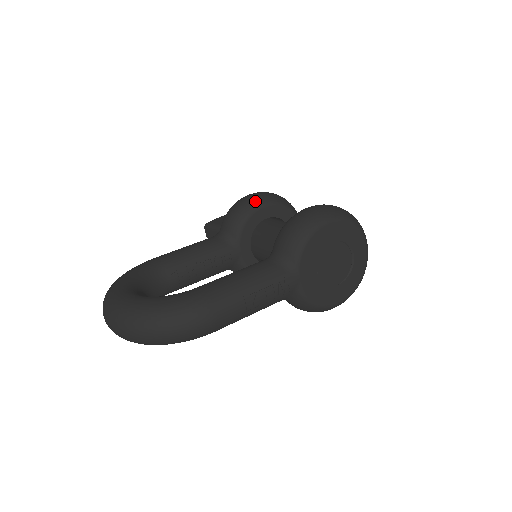
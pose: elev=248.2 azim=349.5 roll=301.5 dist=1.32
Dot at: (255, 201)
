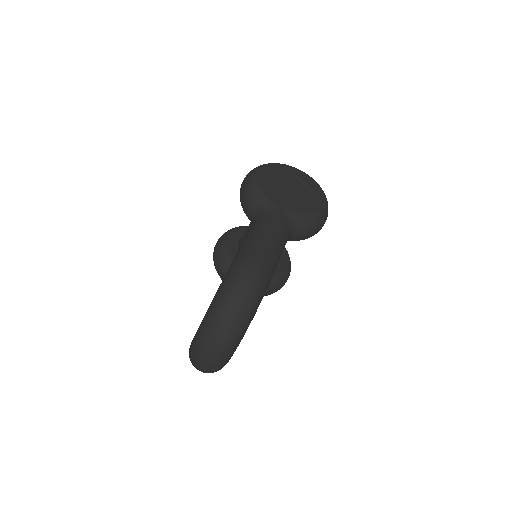
Dot at: (221, 240)
